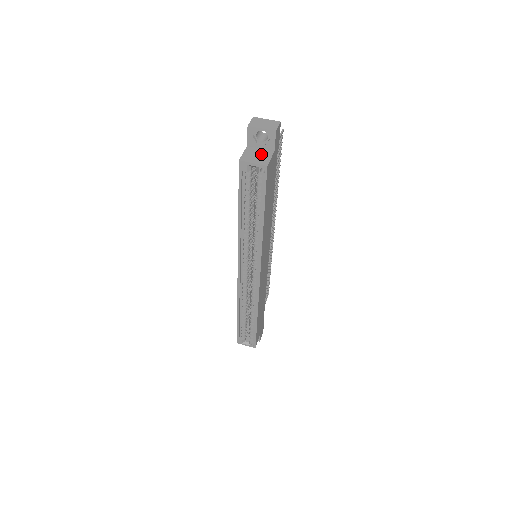
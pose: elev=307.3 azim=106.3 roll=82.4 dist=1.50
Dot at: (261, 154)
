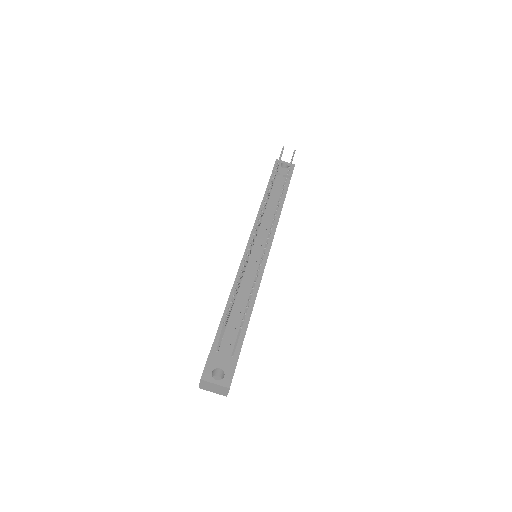
Dot at: occluded
